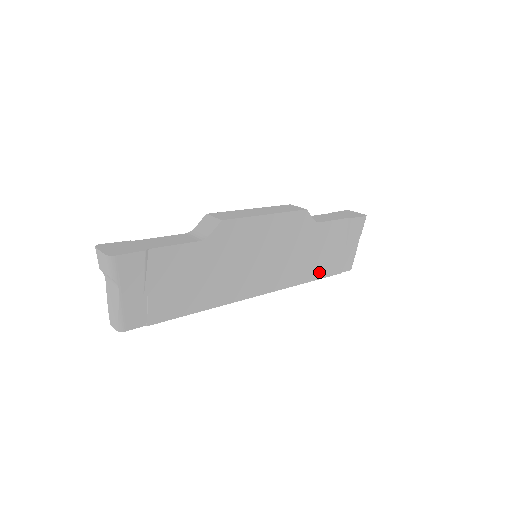
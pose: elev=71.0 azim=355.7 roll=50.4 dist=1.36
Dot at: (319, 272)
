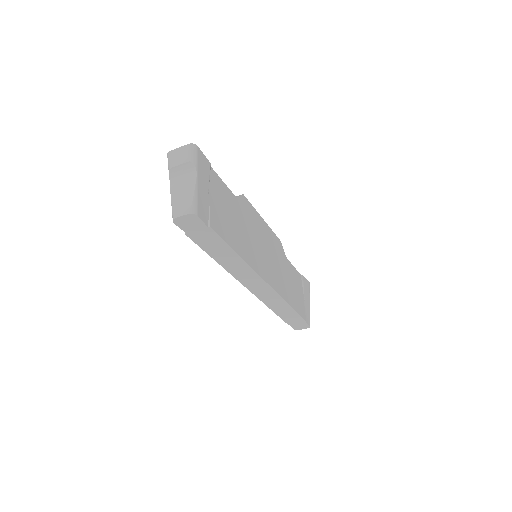
Dot at: (295, 305)
